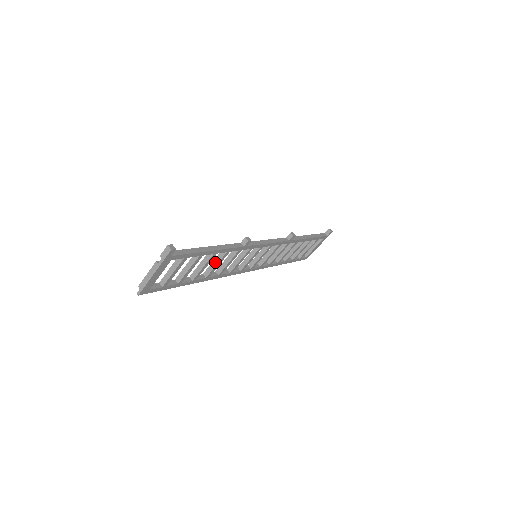
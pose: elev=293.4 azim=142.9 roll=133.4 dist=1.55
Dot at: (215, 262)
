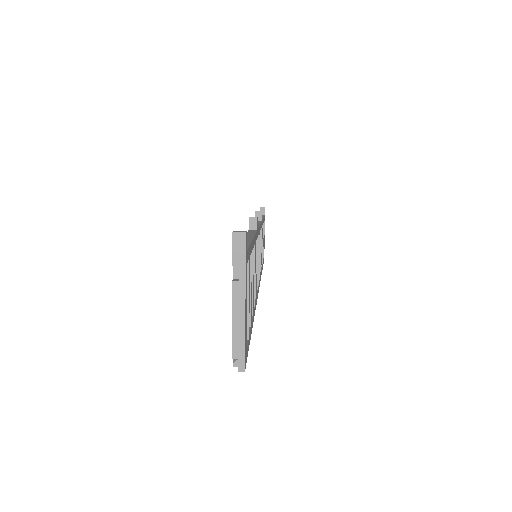
Dot at: occluded
